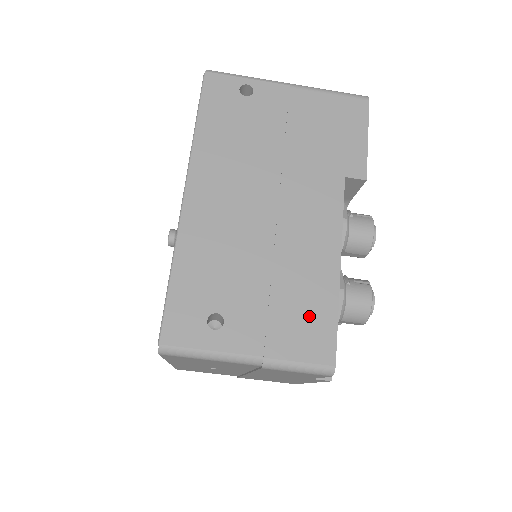
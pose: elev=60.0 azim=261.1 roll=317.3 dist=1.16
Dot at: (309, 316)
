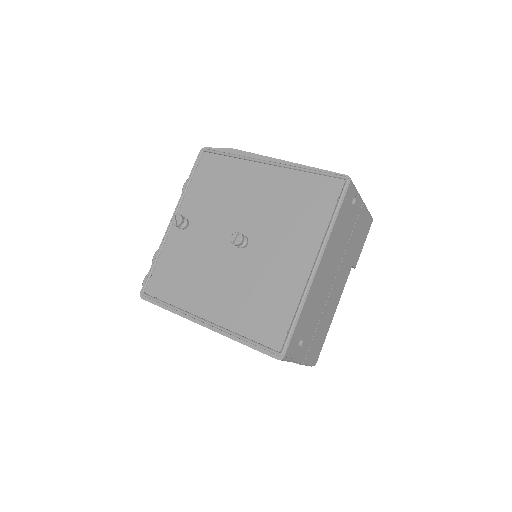
Dot at: (320, 340)
